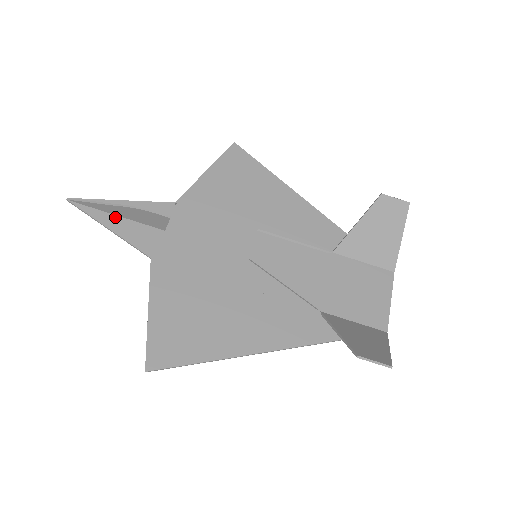
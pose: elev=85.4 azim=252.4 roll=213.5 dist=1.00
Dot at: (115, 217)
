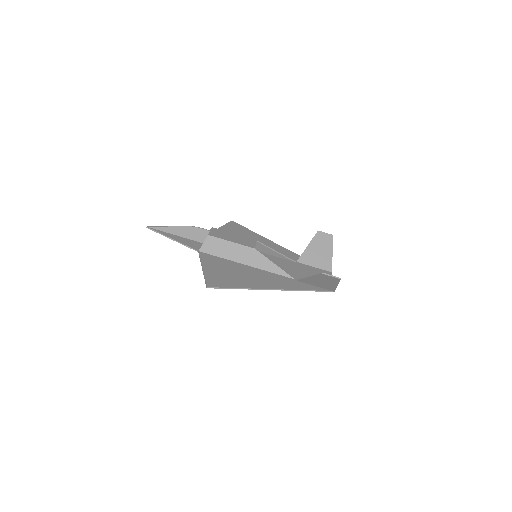
Dot at: (175, 236)
